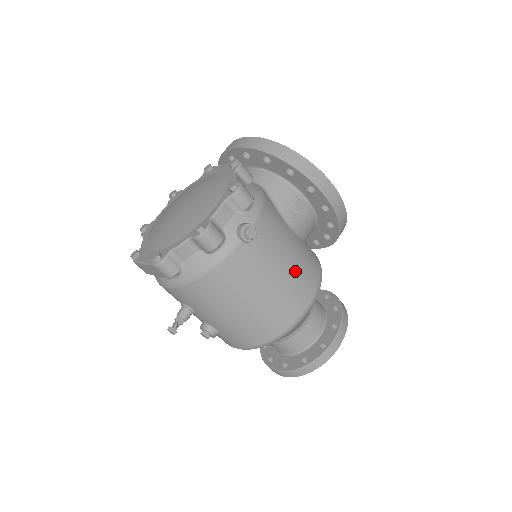
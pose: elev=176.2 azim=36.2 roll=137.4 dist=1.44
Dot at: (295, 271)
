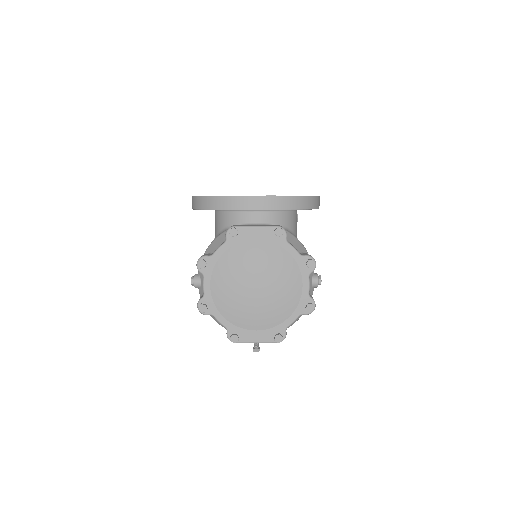
Dot at: occluded
